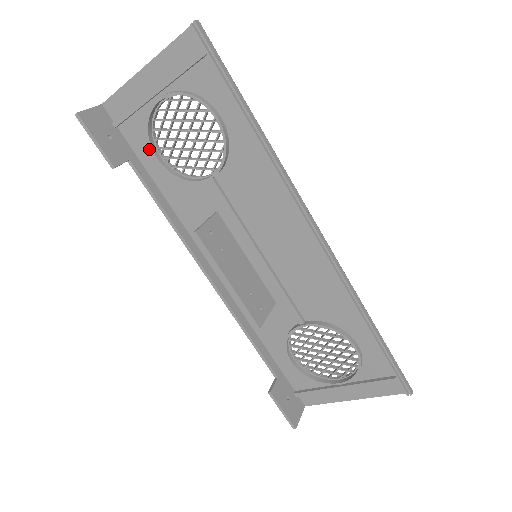
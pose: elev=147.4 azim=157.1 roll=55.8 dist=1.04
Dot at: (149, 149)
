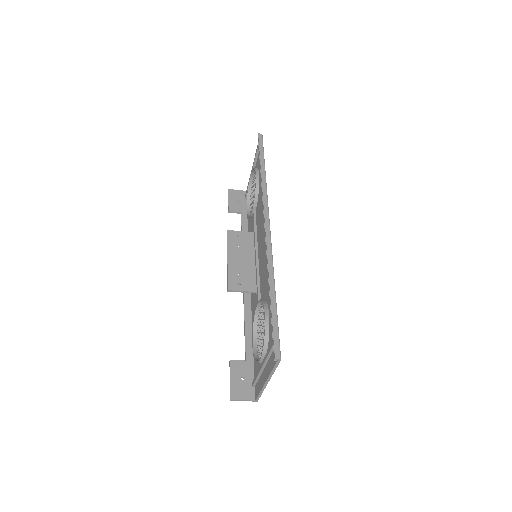
Dot at: occluded
